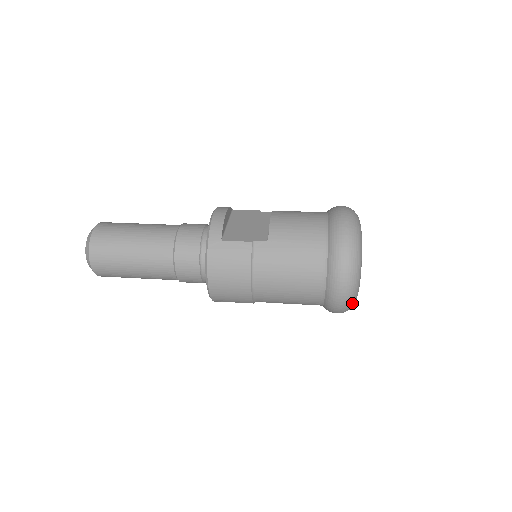
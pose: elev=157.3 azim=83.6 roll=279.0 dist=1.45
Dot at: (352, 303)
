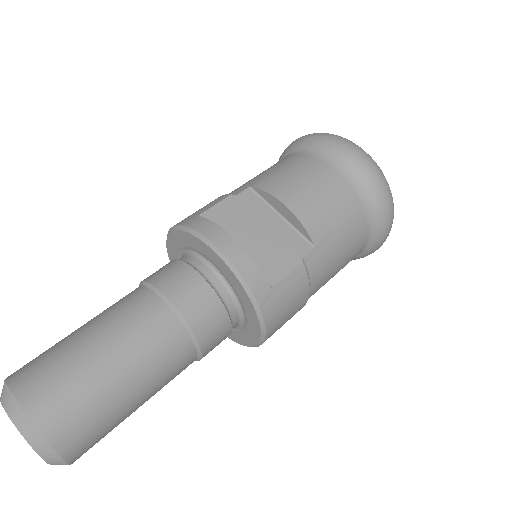
Dot at: occluded
